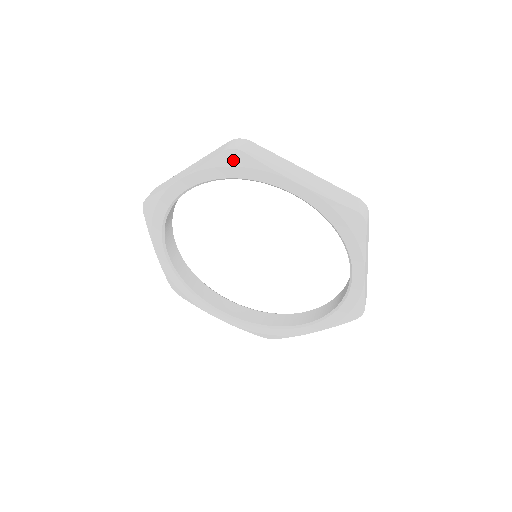
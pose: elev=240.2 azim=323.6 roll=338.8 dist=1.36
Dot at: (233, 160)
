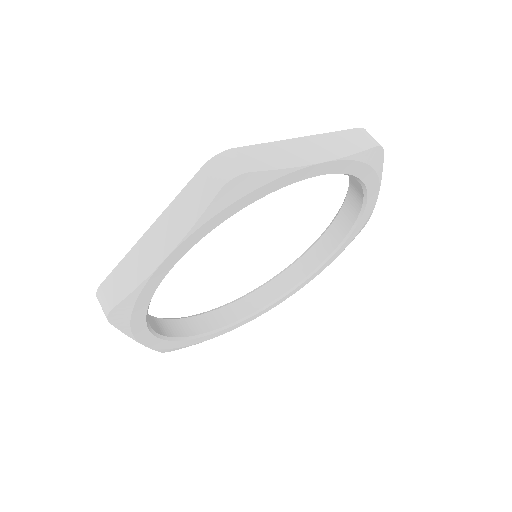
Dot at: (375, 159)
